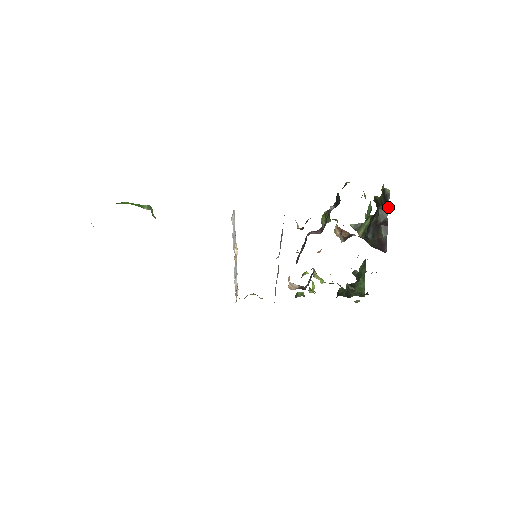
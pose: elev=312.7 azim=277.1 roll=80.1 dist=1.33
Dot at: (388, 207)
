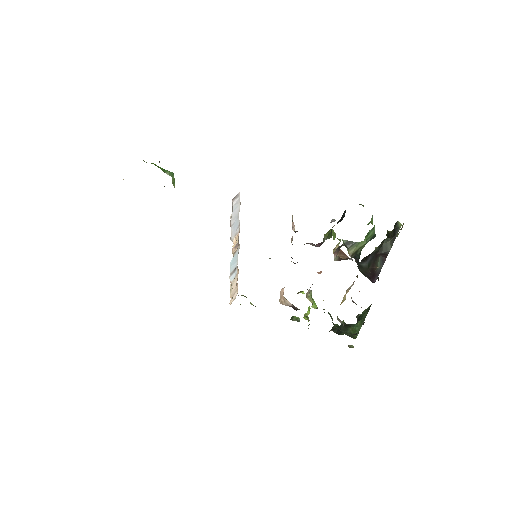
Dot at: (394, 240)
